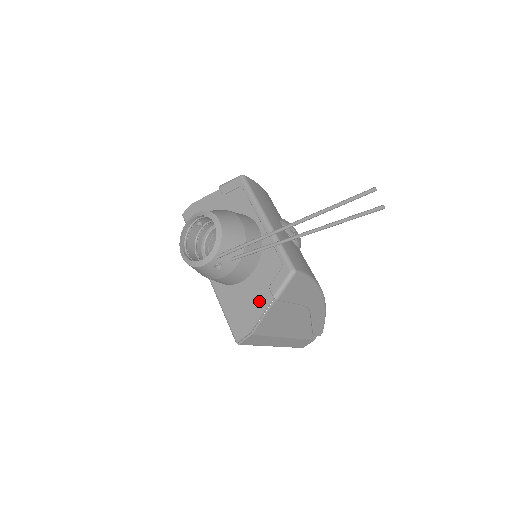
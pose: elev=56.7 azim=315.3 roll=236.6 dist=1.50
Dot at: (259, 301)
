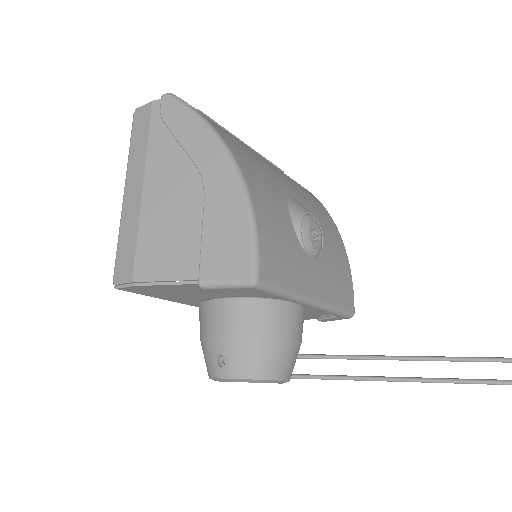
Dot at: occluded
